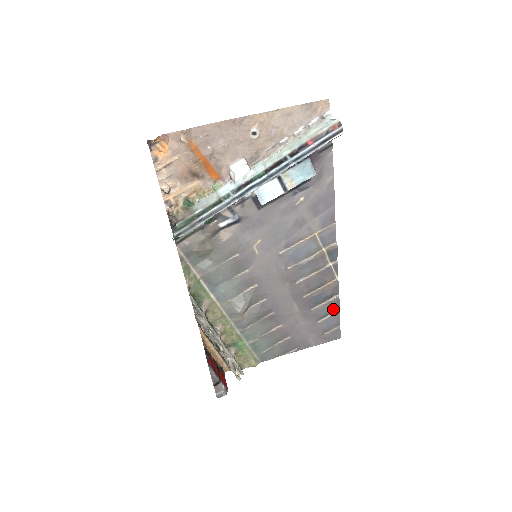
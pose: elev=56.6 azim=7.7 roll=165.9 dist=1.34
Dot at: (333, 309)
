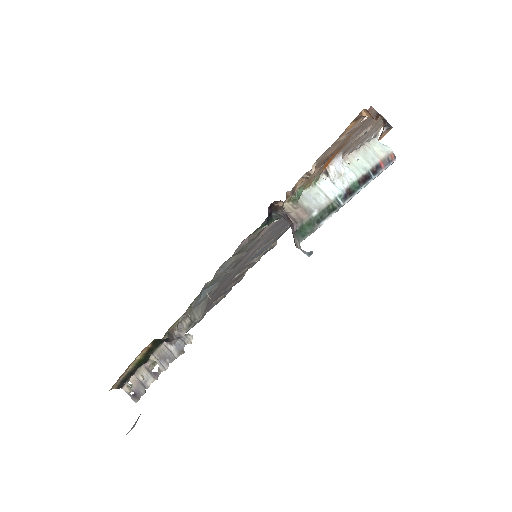
Dot at: occluded
